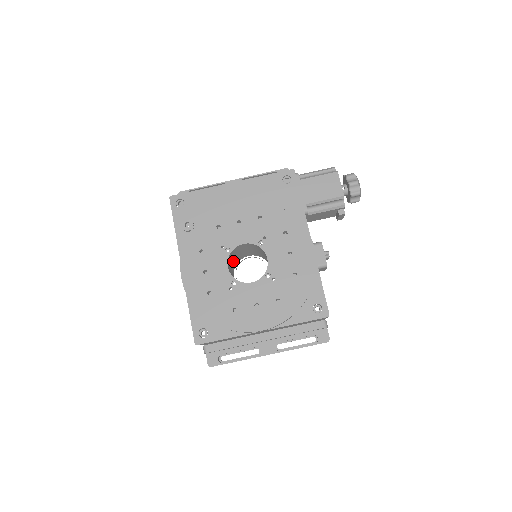
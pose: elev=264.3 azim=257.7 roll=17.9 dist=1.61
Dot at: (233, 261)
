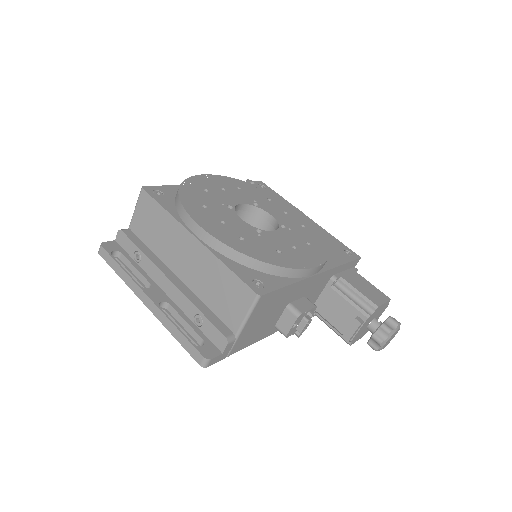
Dot at: occluded
